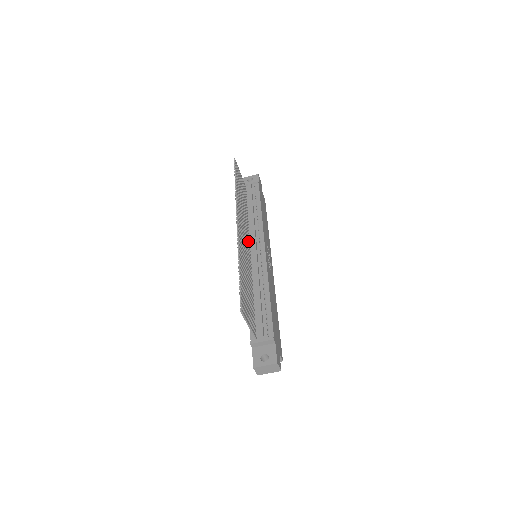
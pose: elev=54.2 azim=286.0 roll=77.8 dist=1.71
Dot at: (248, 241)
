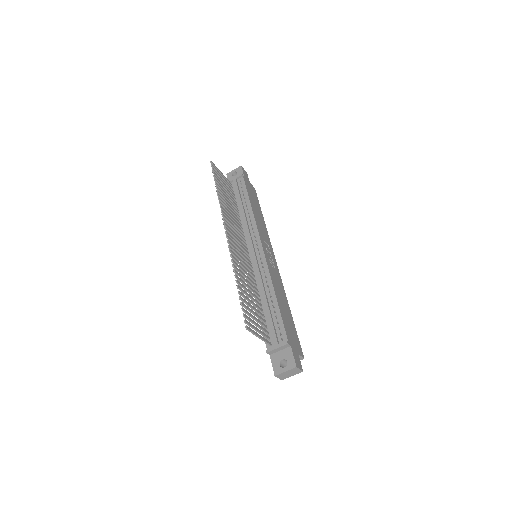
Dot at: (244, 244)
